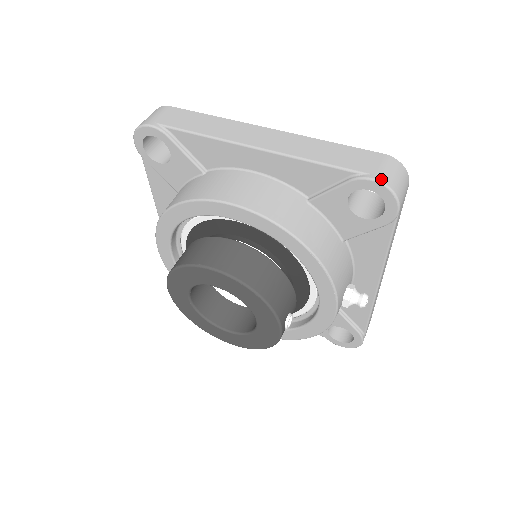
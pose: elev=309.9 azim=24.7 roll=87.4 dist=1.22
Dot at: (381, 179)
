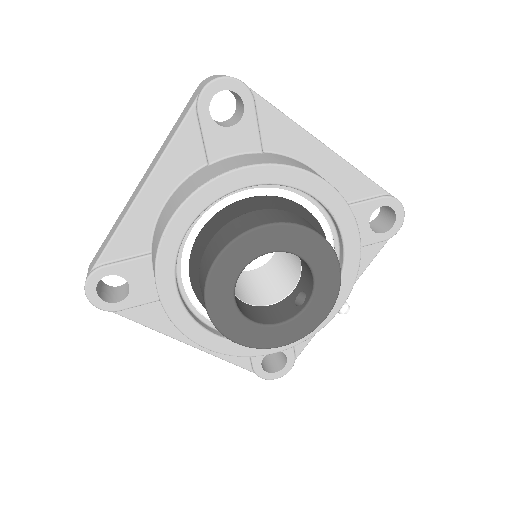
Dot at: (400, 202)
